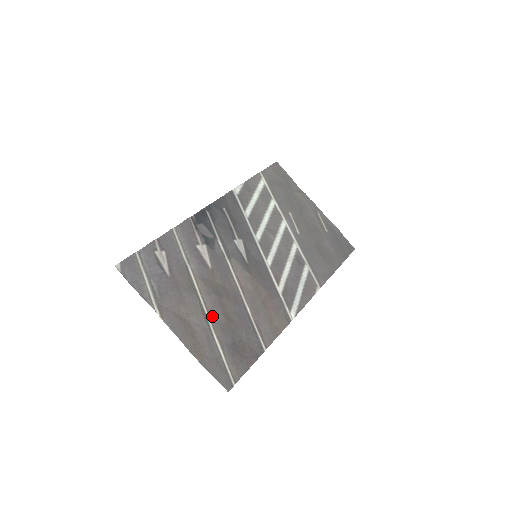
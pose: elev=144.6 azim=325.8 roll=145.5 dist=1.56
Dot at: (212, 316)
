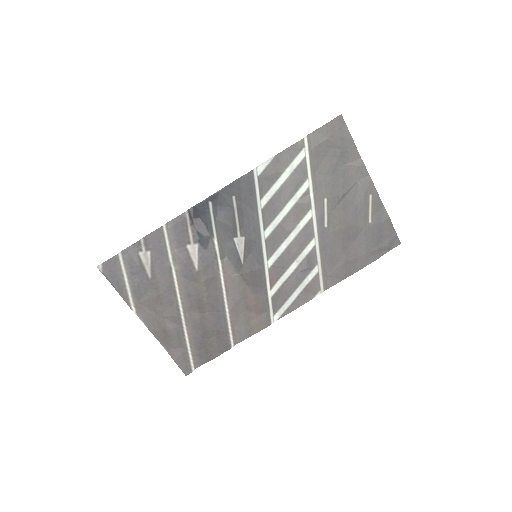
Dot at: (187, 315)
